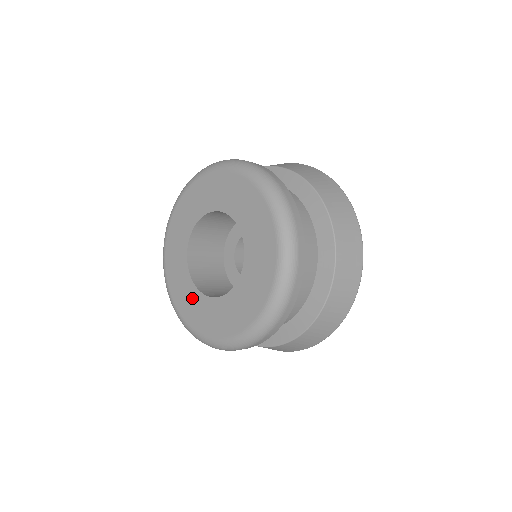
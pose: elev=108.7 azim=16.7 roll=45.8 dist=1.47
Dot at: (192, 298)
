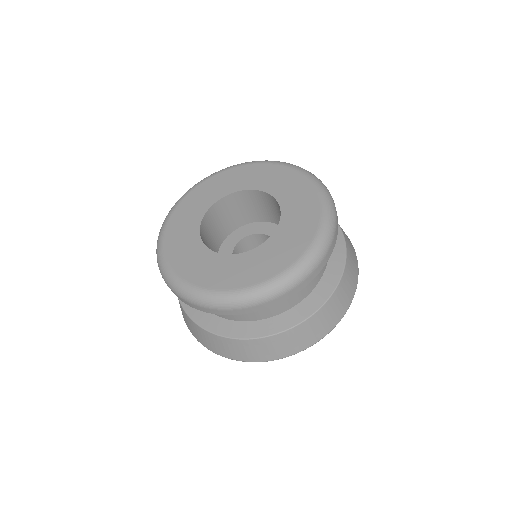
Dot at: (189, 226)
